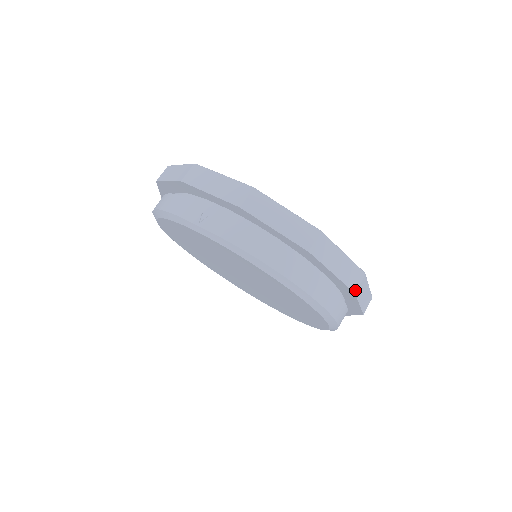
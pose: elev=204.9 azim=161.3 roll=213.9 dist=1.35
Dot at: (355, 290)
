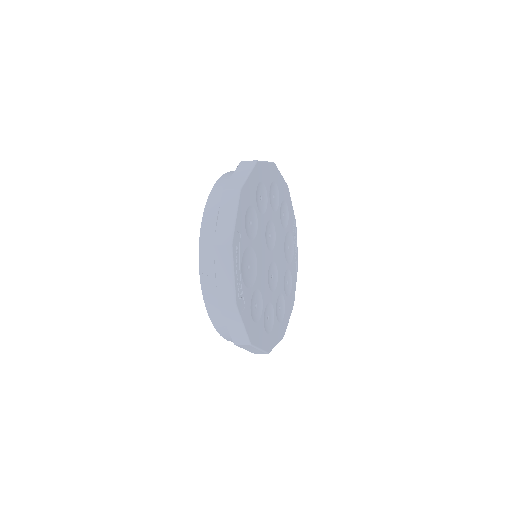
Dot at: (255, 353)
